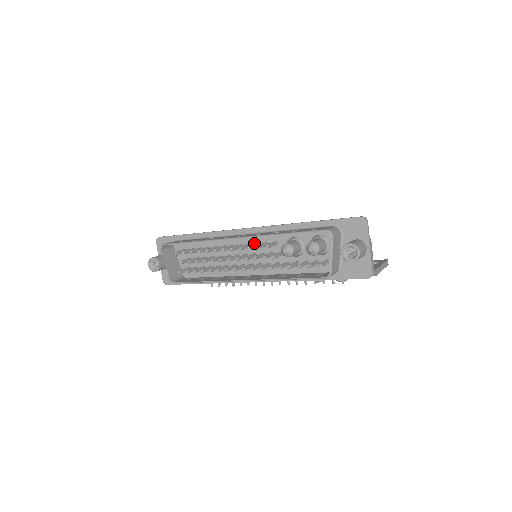
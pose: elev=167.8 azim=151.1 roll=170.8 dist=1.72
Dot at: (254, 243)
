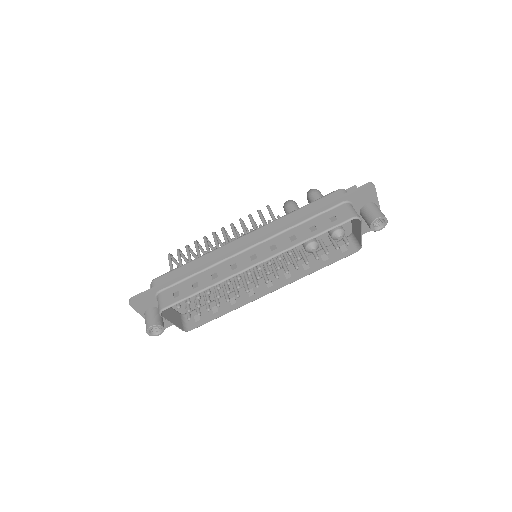
Dot at: occluded
